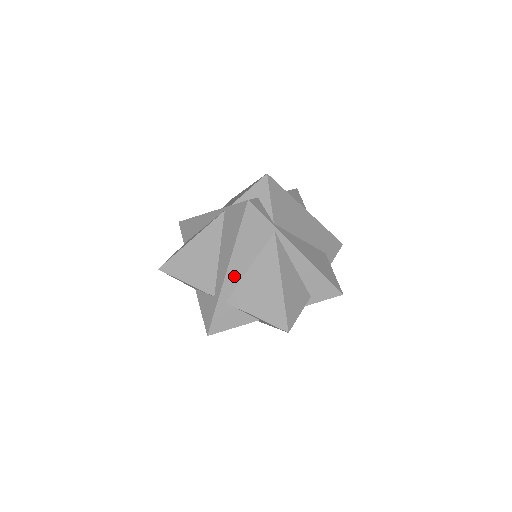
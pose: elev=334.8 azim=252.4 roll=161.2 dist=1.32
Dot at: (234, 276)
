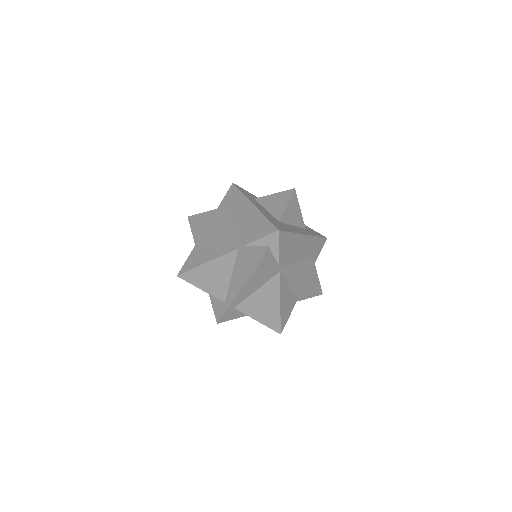
Dot at: (243, 296)
